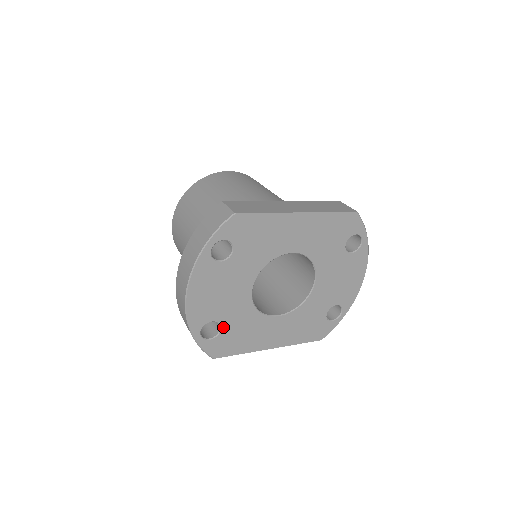
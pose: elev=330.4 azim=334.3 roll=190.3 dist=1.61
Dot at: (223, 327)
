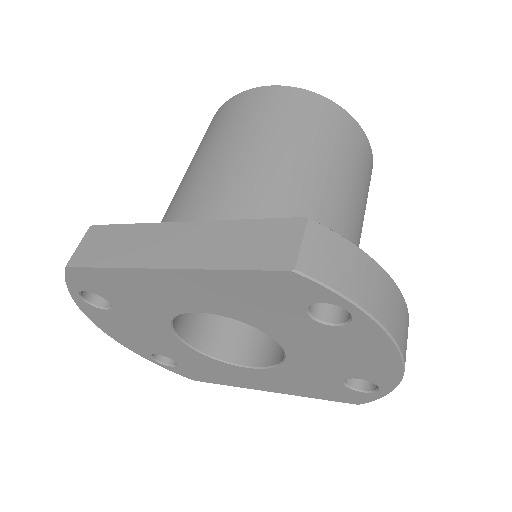
Dot at: (177, 361)
